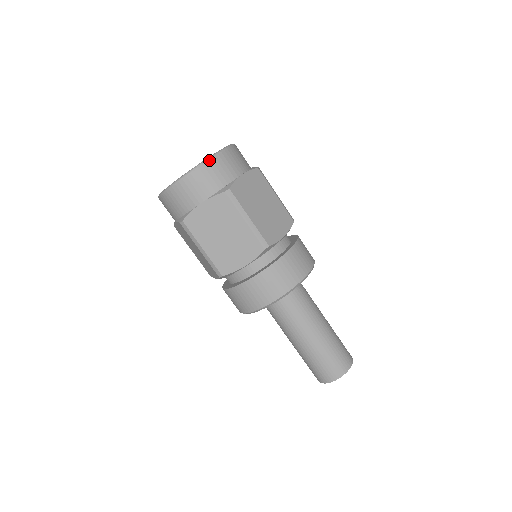
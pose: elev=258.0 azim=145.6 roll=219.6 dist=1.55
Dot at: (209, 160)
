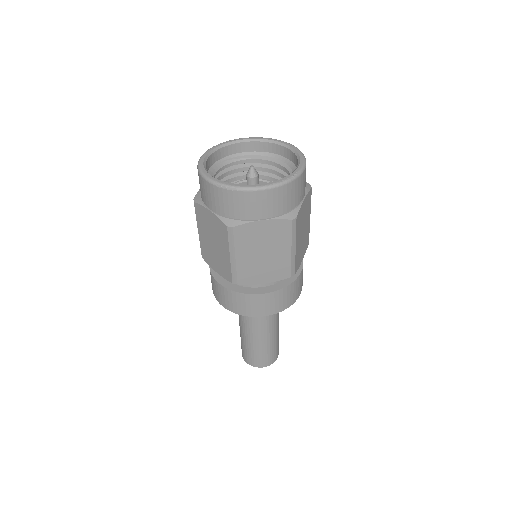
Dot at: (236, 190)
